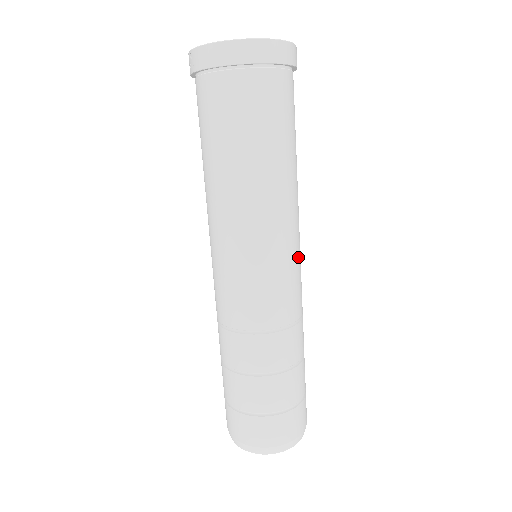
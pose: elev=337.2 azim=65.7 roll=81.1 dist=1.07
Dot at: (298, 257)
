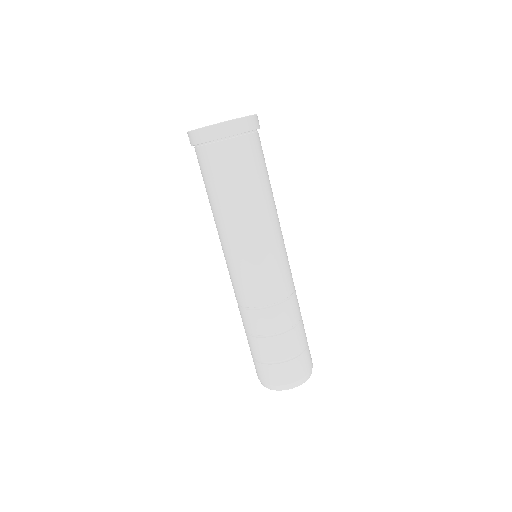
Dot at: (283, 253)
